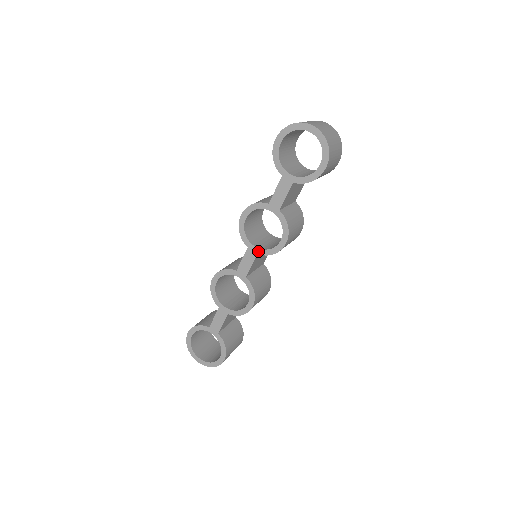
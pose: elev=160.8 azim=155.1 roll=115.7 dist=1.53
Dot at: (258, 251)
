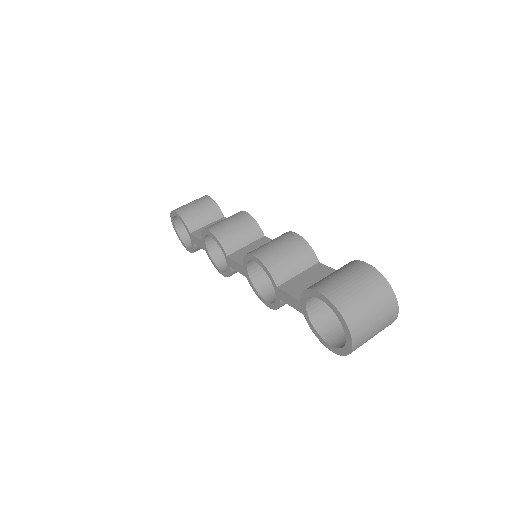
Dot at: (248, 278)
